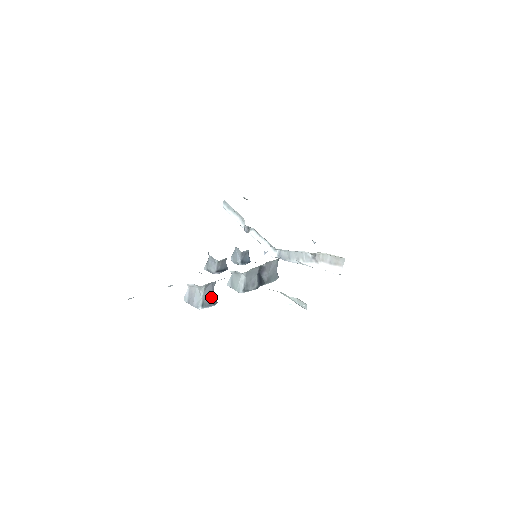
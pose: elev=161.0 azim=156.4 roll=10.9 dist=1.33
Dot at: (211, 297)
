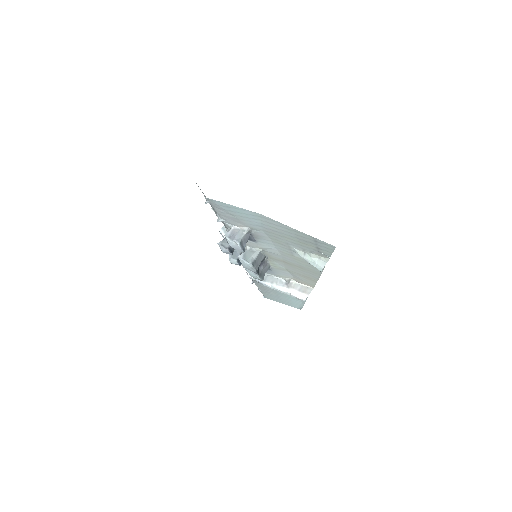
Dot at: (245, 243)
